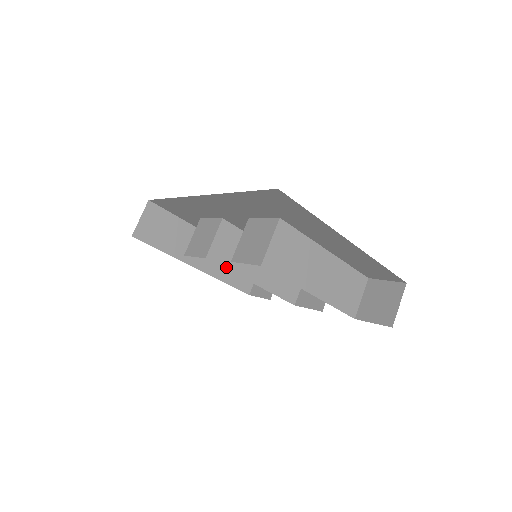
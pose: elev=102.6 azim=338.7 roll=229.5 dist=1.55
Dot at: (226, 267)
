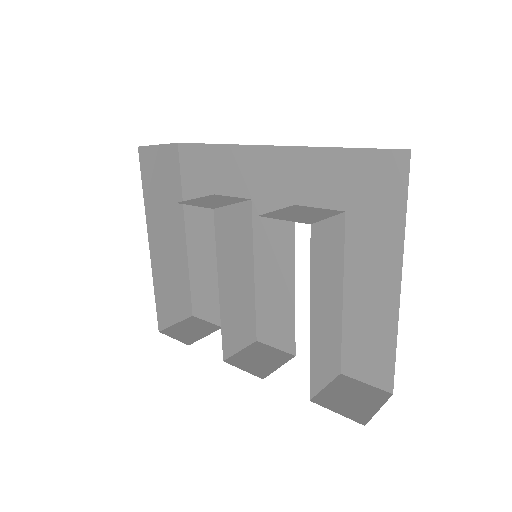
Dot at: (217, 241)
